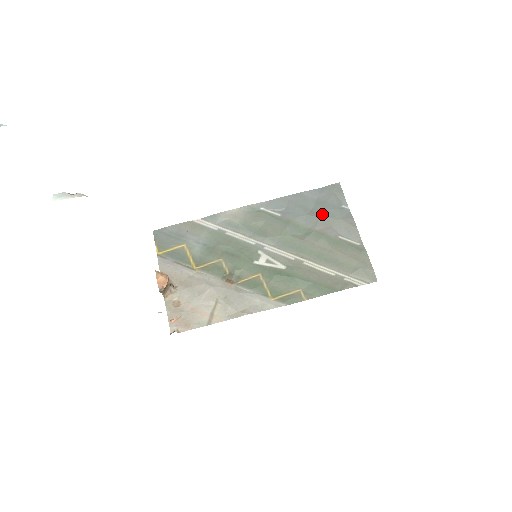
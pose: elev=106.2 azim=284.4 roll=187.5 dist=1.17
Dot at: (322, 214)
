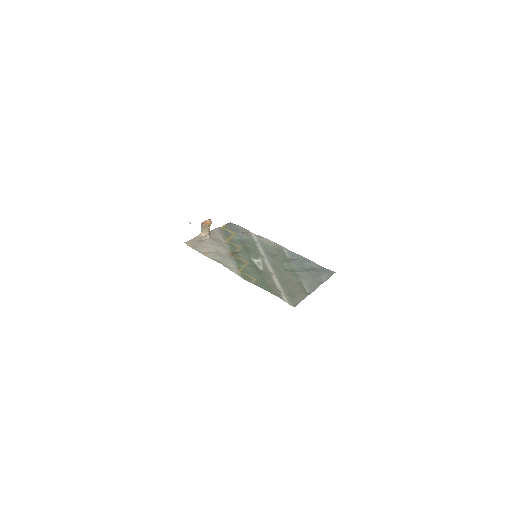
Dot at: (308, 272)
